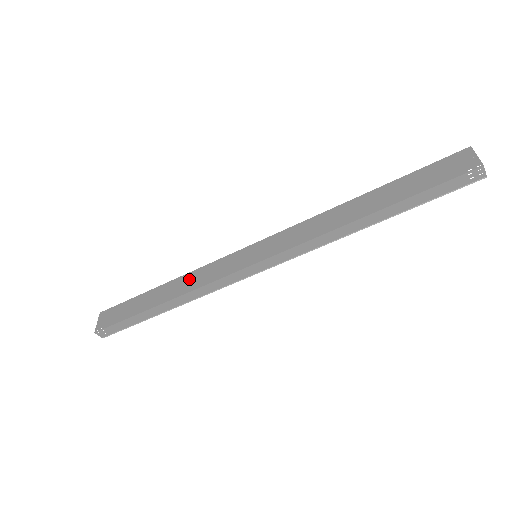
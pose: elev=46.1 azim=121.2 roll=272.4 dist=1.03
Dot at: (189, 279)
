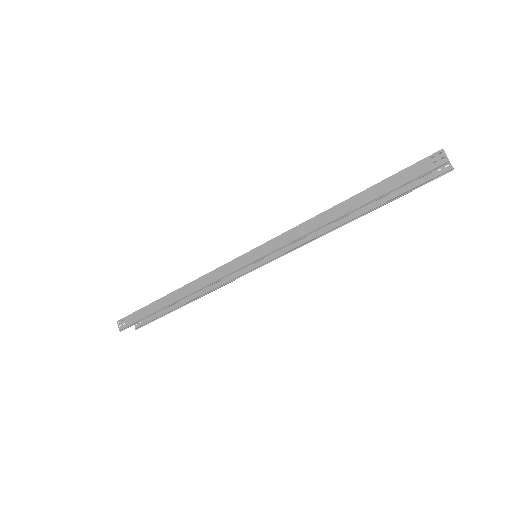
Dot at: occluded
